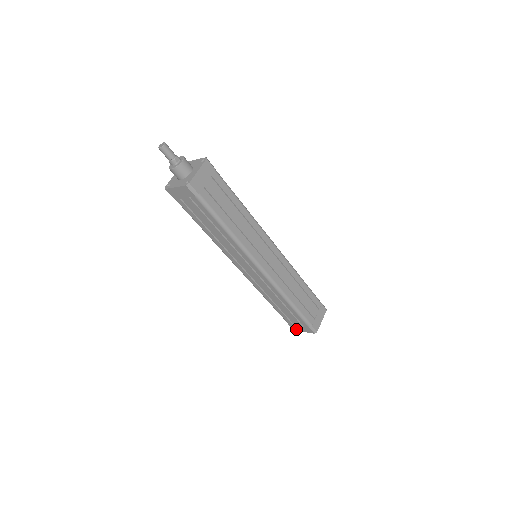
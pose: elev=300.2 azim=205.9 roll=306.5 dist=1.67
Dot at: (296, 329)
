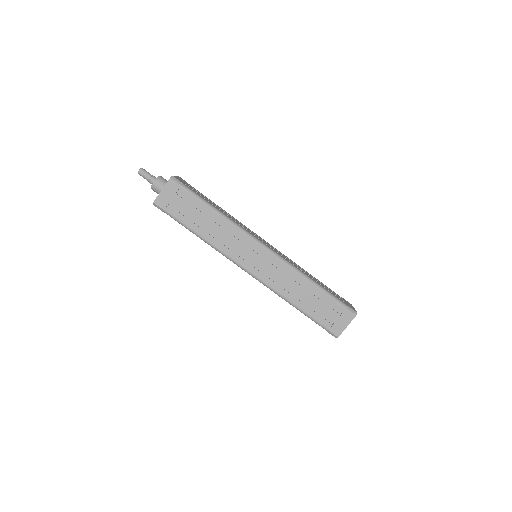
Dot at: (338, 331)
